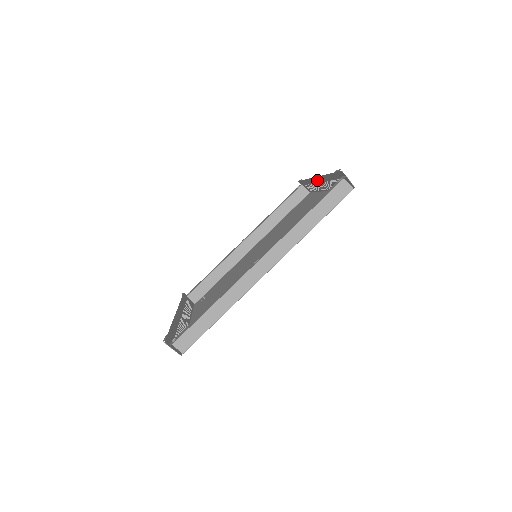
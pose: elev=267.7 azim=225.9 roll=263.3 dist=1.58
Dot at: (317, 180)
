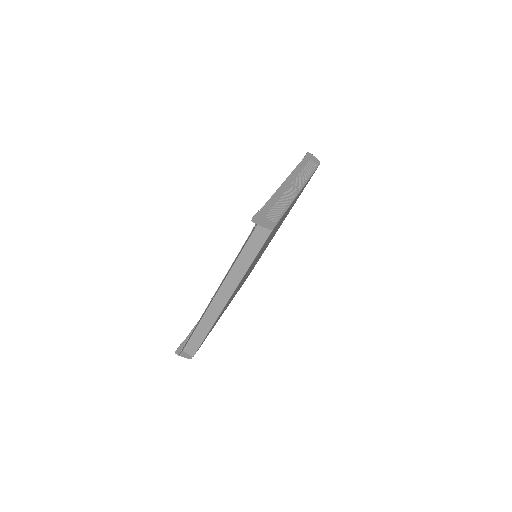
Dot at: (288, 182)
